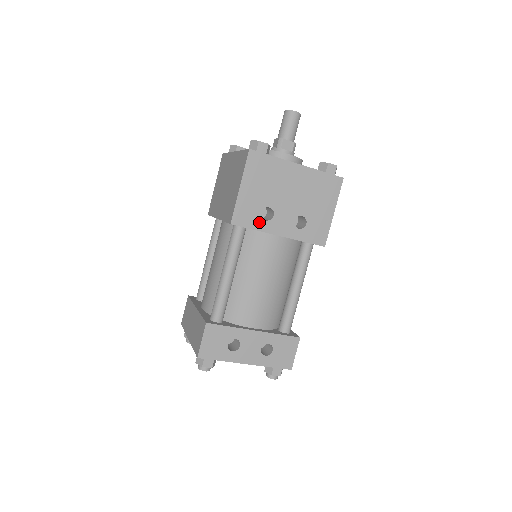
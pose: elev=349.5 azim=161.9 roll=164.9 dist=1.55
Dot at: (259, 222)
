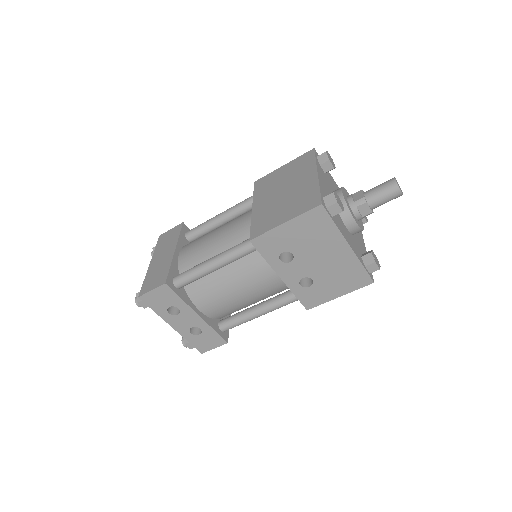
Dot at: (274, 257)
